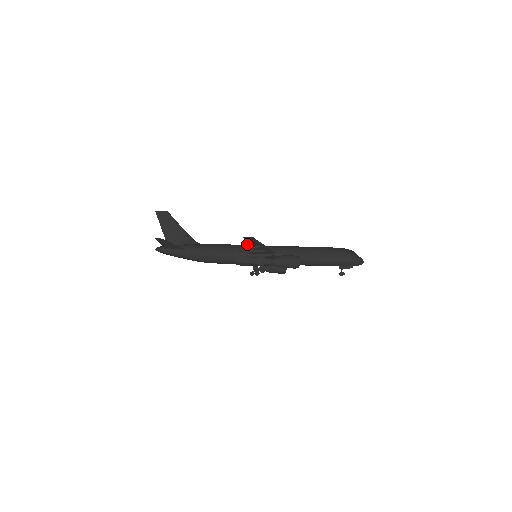
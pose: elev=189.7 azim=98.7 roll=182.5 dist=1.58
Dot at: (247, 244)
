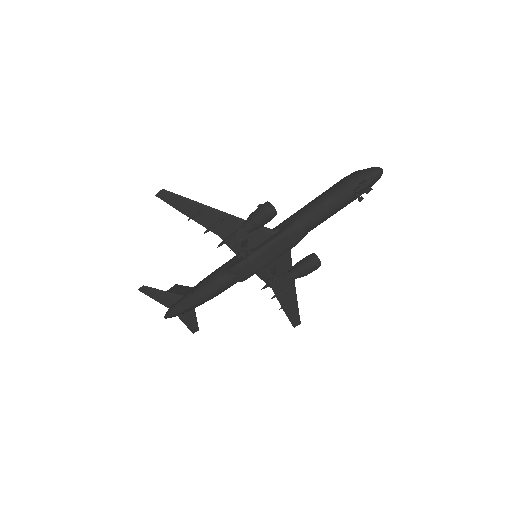
Dot at: (187, 216)
